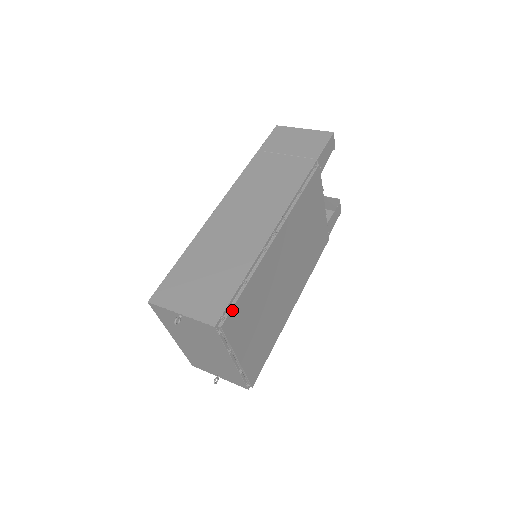
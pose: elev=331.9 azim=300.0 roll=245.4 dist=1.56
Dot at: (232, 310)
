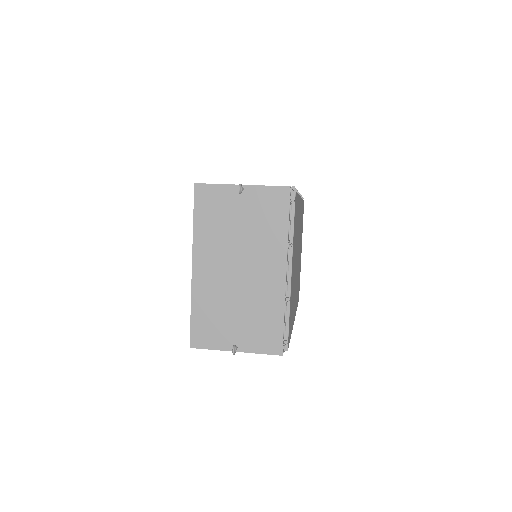
Dot at: (296, 195)
